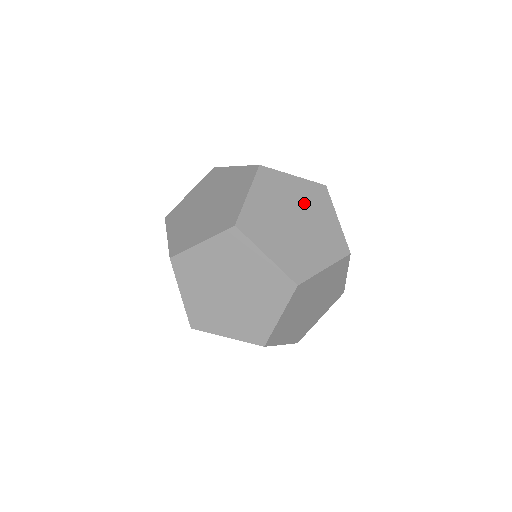
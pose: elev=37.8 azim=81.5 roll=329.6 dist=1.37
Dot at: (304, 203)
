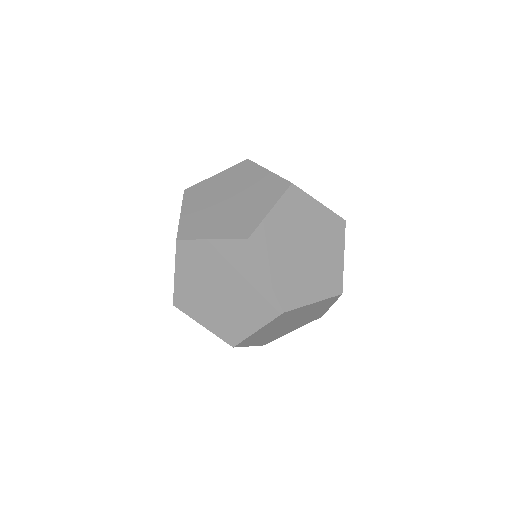
Dot at: (319, 233)
